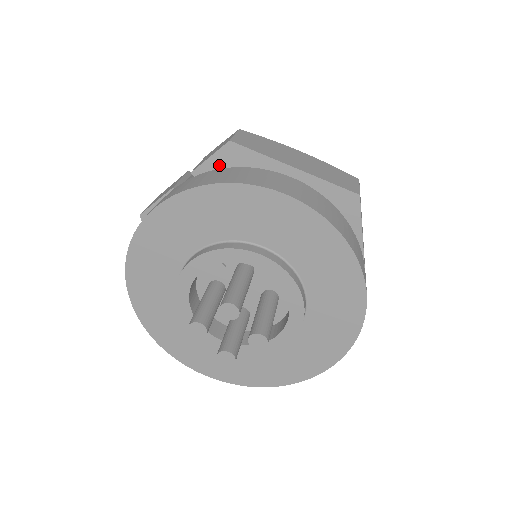
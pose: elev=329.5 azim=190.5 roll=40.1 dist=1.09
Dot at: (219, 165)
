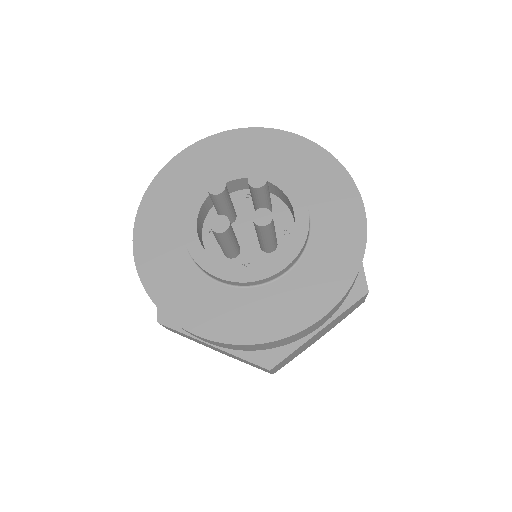
Dot at: occluded
